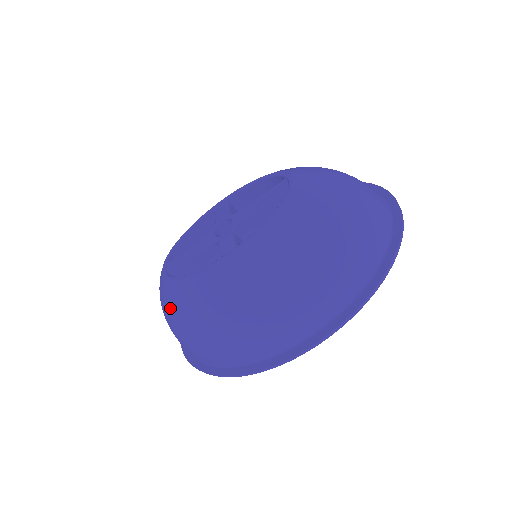
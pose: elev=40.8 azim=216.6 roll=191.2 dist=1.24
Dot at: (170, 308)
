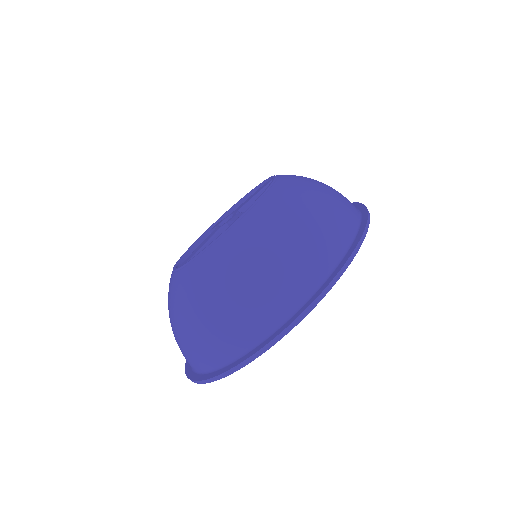
Dot at: (192, 289)
